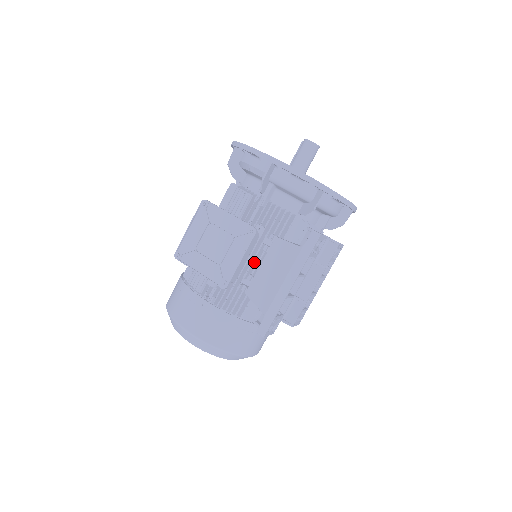
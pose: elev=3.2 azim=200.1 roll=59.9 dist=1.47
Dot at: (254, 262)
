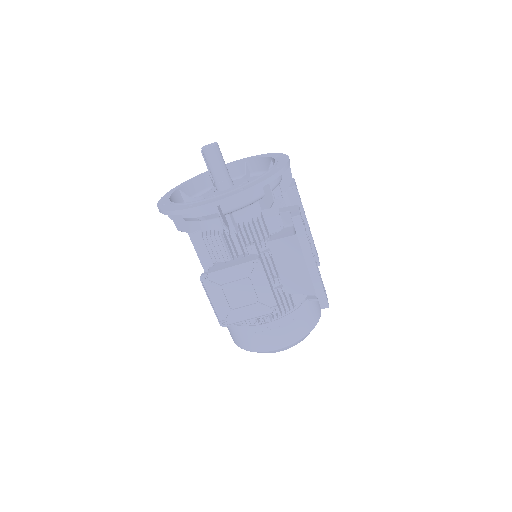
Dot at: (269, 270)
